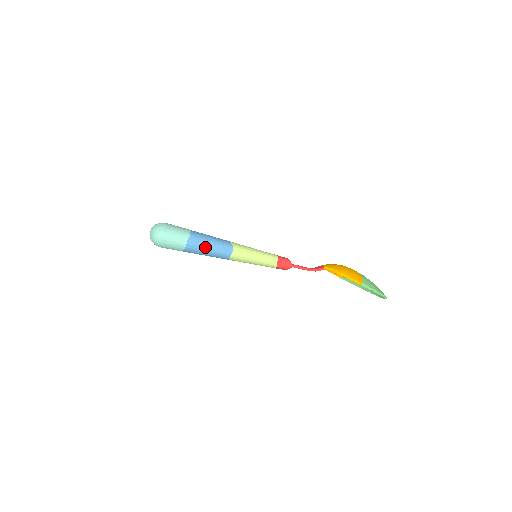
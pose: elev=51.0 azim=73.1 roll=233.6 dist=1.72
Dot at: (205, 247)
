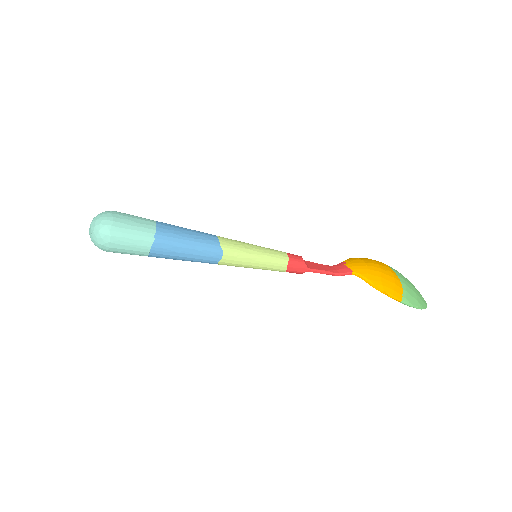
Dot at: (179, 254)
